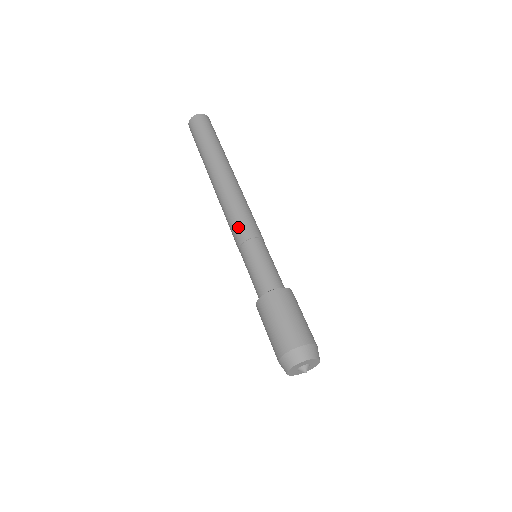
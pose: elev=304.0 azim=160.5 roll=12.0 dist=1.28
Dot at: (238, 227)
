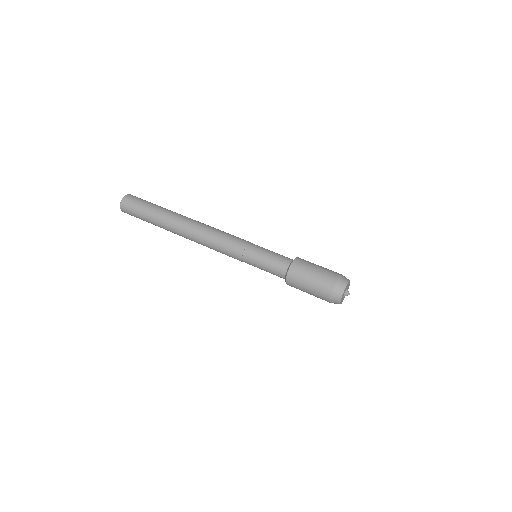
Dot at: (236, 238)
